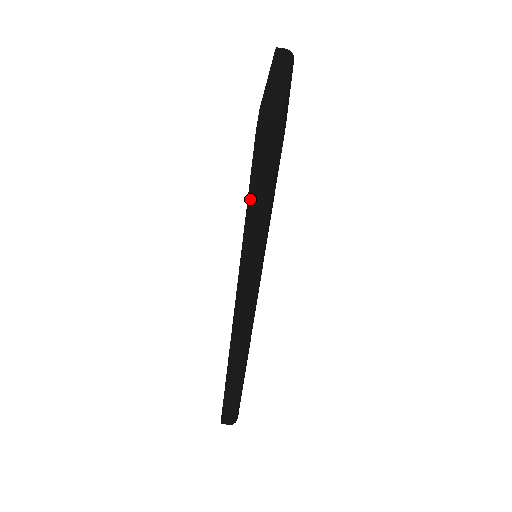
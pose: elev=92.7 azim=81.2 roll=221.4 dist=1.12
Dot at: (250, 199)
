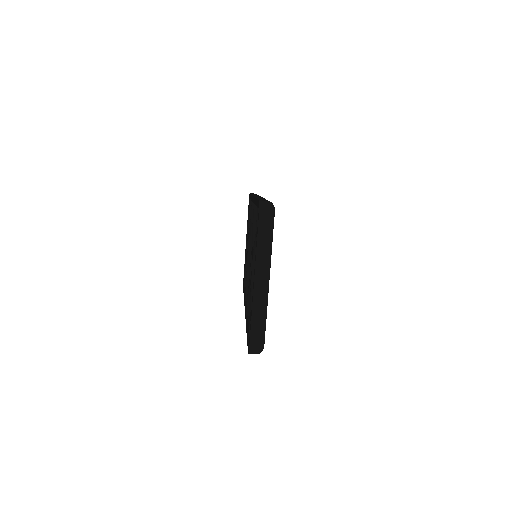
Dot at: occluded
